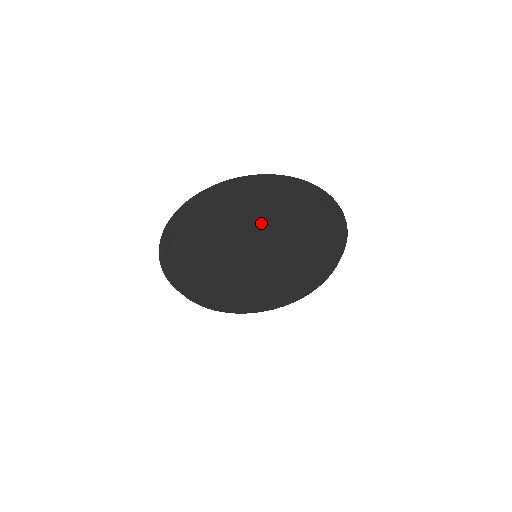
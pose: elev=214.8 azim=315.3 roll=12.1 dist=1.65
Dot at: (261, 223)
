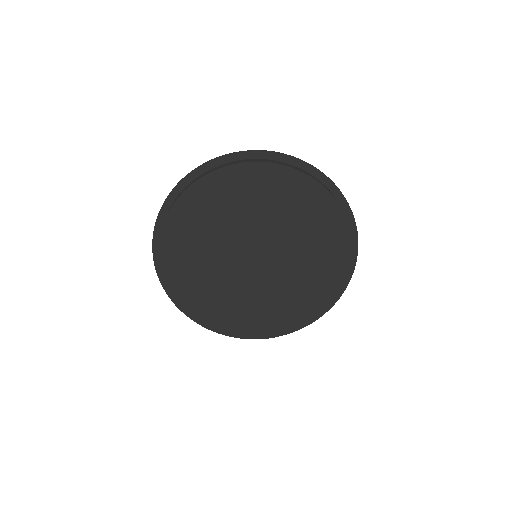
Dot at: (222, 218)
